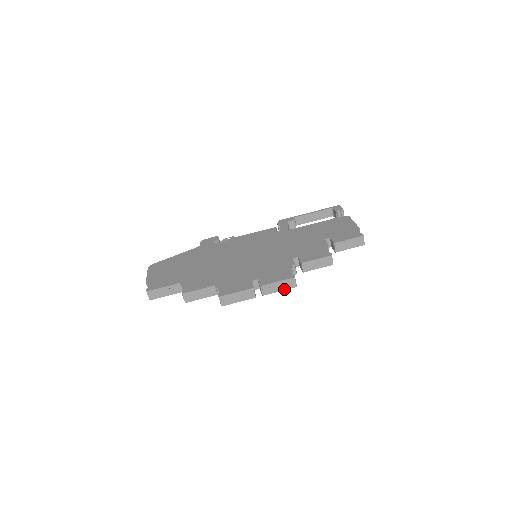
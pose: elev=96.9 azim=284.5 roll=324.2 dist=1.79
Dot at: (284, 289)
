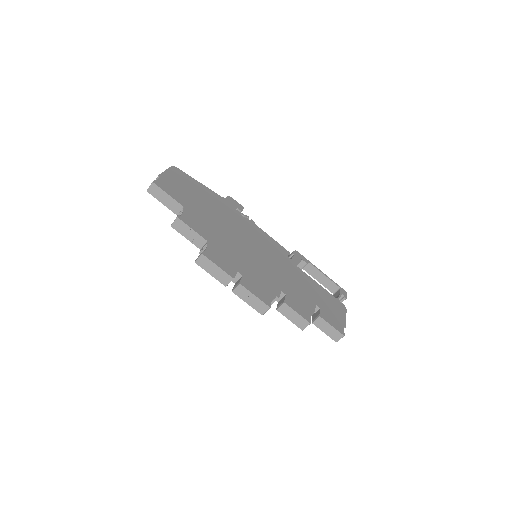
Dot at: (252, 306)
